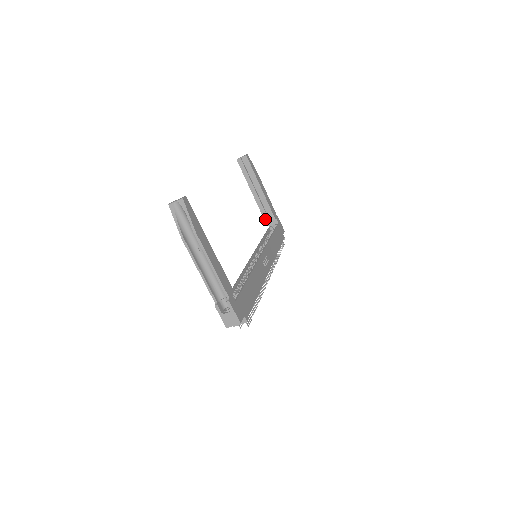
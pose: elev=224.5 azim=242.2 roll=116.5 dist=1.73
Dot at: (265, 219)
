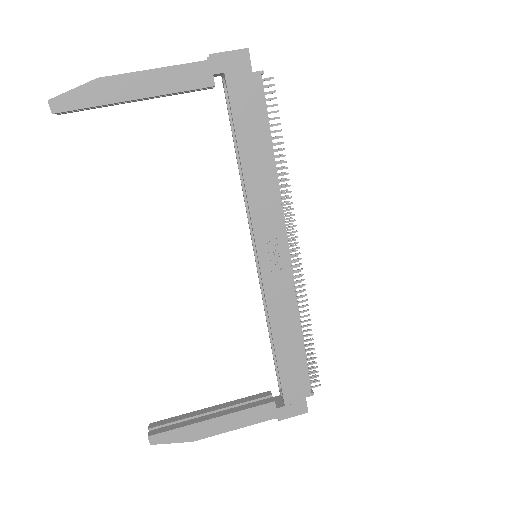
Dot at: occluded
